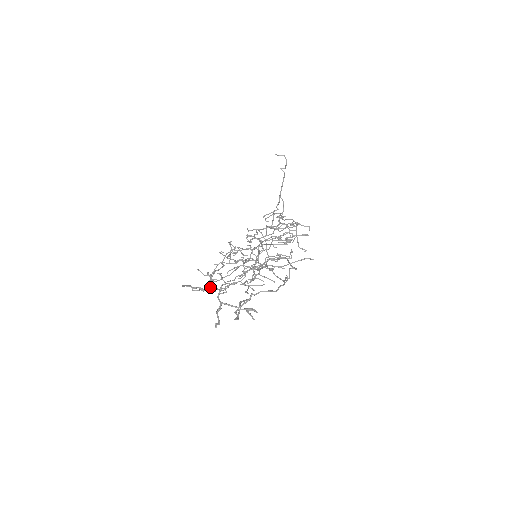
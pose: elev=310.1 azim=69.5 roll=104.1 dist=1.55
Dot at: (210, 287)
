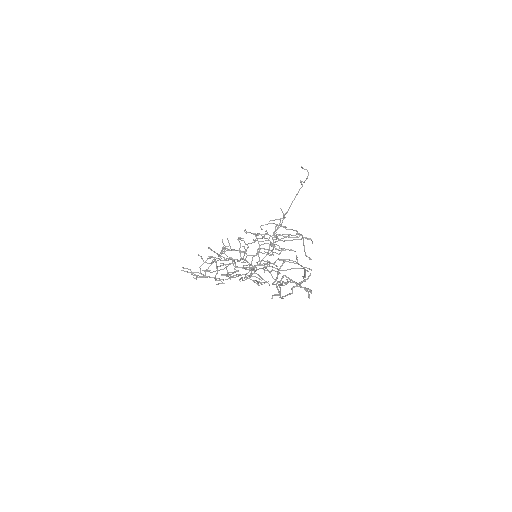
Dot at: (217, 273)
